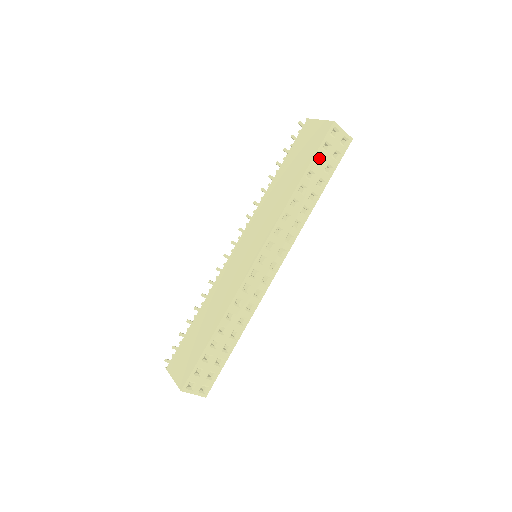
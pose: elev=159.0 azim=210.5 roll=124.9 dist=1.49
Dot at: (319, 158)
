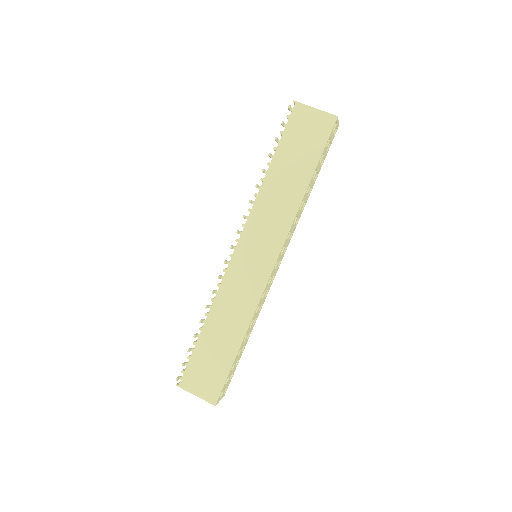
Dot at: occluded
